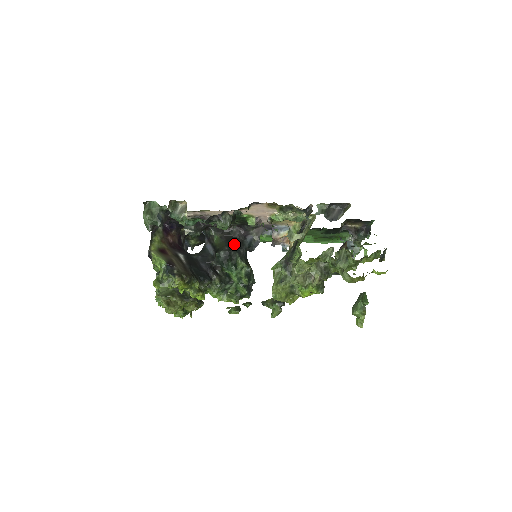
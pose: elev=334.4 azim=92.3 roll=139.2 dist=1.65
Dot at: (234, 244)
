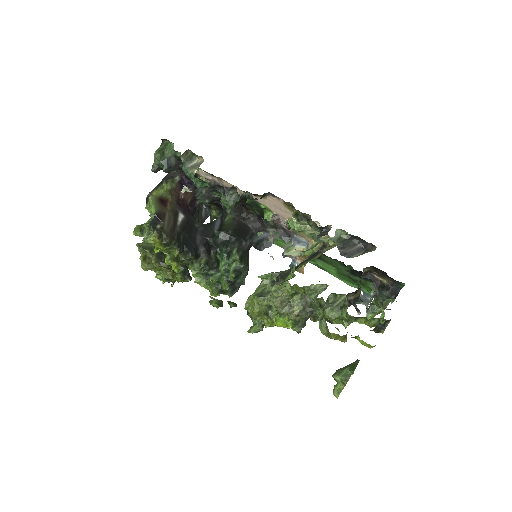
Dot at: (241, 232)
